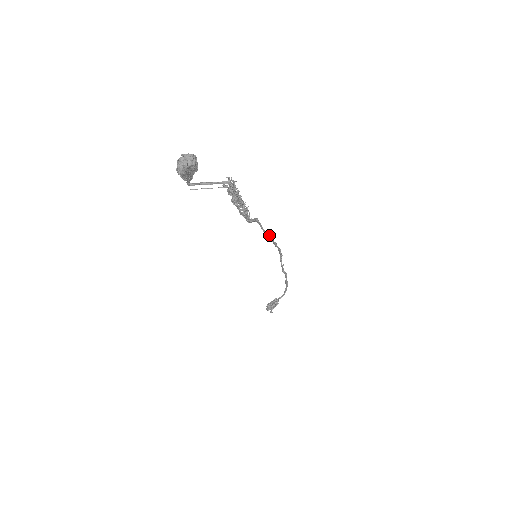
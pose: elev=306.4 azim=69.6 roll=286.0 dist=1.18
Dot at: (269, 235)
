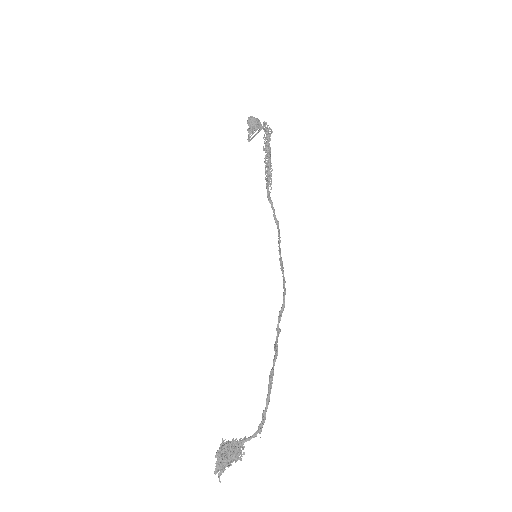
Dot at: occluded
